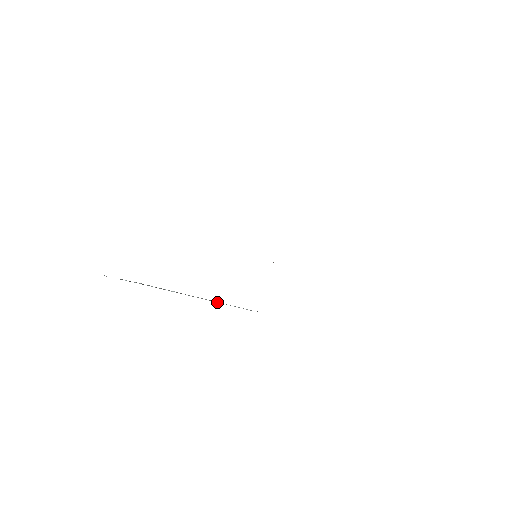
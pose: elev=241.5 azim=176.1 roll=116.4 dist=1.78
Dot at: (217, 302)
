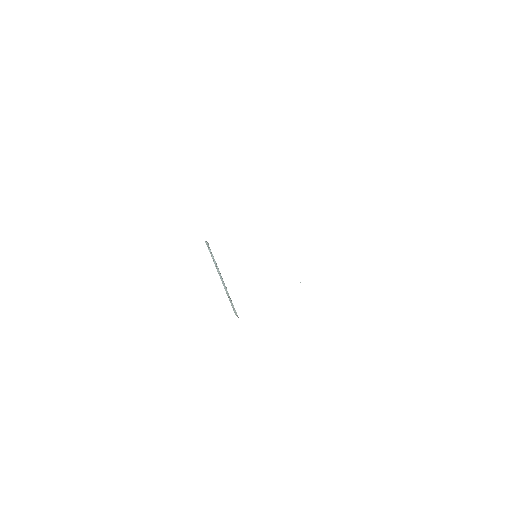
Dot at: occluded
